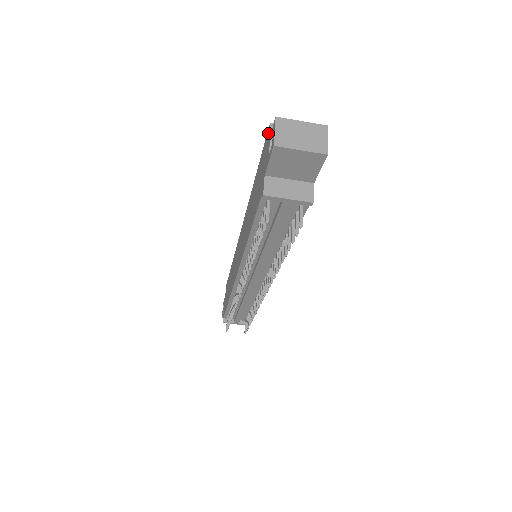
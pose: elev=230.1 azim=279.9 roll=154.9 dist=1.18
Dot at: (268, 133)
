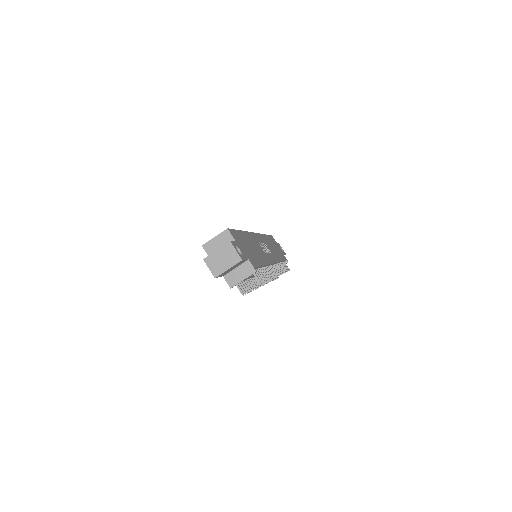
Dot at: (206, 251)
